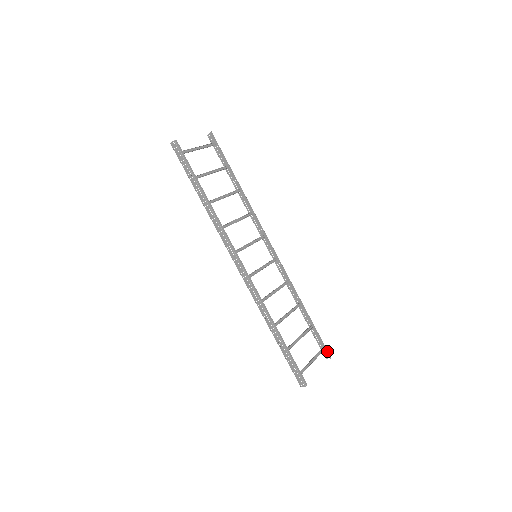
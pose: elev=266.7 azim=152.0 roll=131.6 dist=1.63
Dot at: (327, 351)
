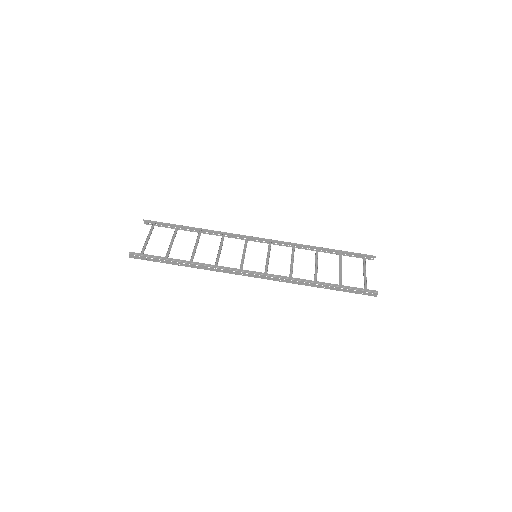
Dot at: (368, 255)
